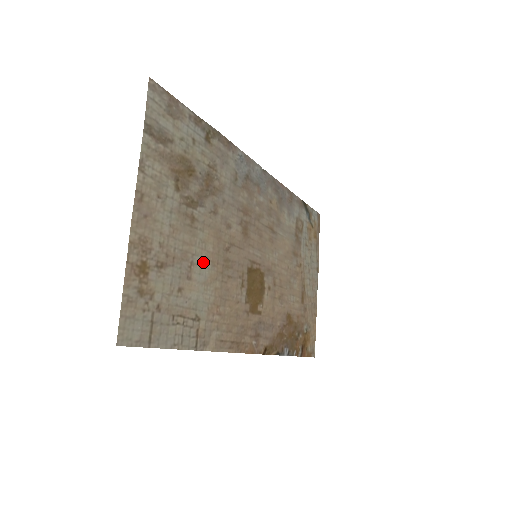
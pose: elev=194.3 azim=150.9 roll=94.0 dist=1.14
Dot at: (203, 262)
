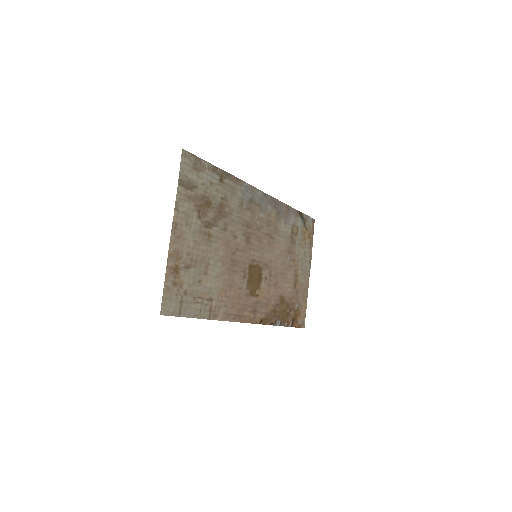
Dot at: (216, 263)
